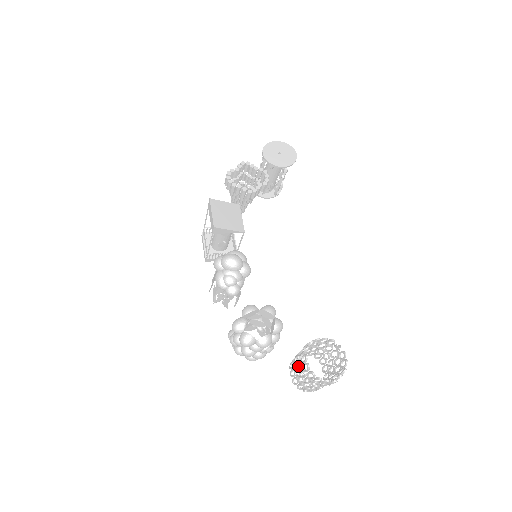
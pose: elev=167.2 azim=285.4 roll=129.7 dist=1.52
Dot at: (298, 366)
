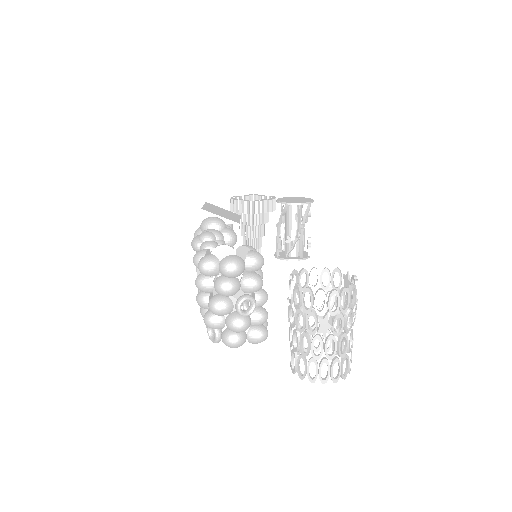
Dot at: occluded
